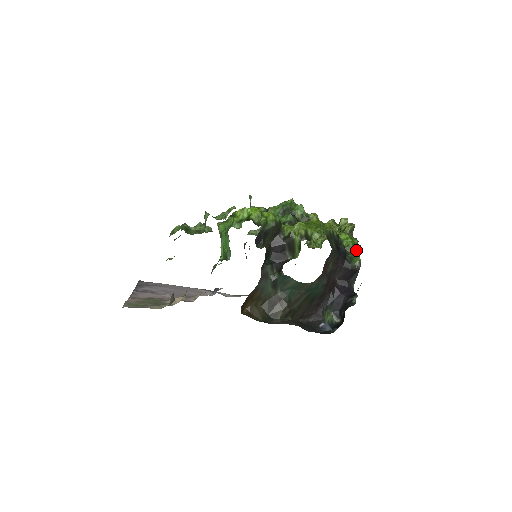
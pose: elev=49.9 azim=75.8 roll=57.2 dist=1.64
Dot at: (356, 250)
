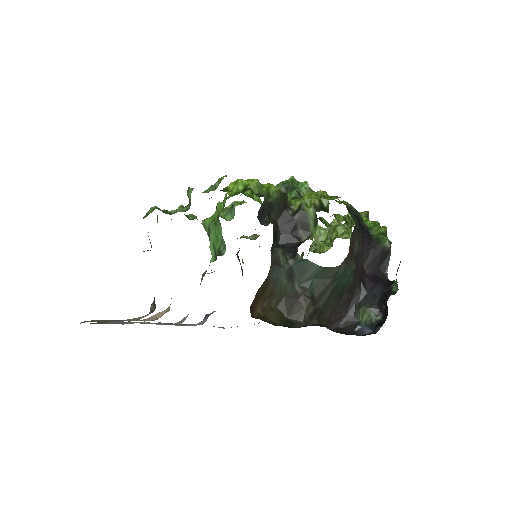
Dot at: (381, 230)
